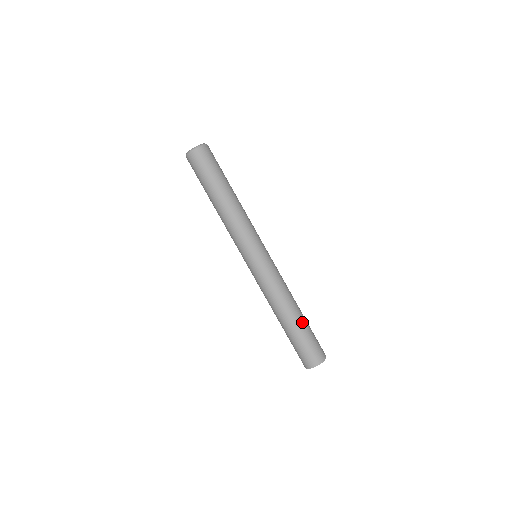
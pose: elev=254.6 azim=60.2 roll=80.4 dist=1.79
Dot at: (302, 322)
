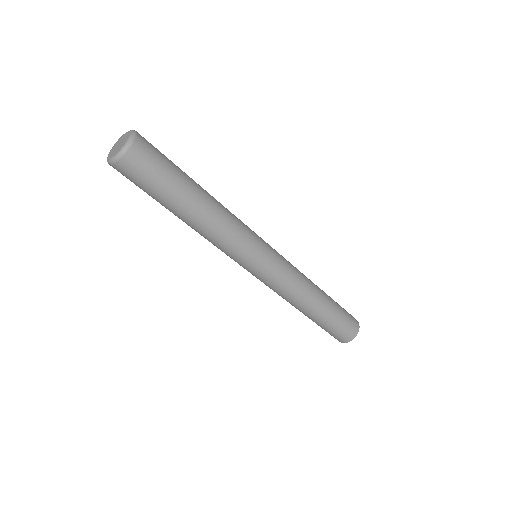
Dot at: (329, 296)
